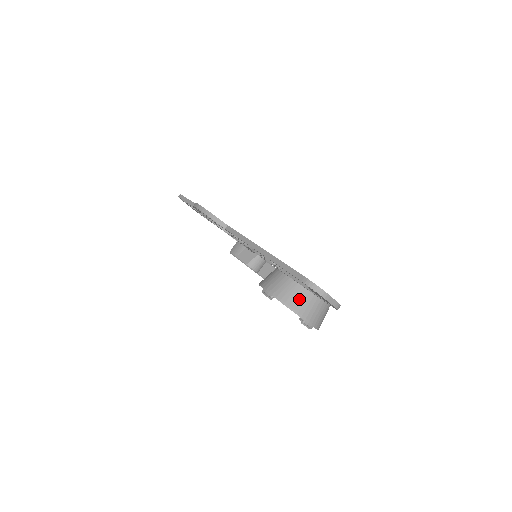
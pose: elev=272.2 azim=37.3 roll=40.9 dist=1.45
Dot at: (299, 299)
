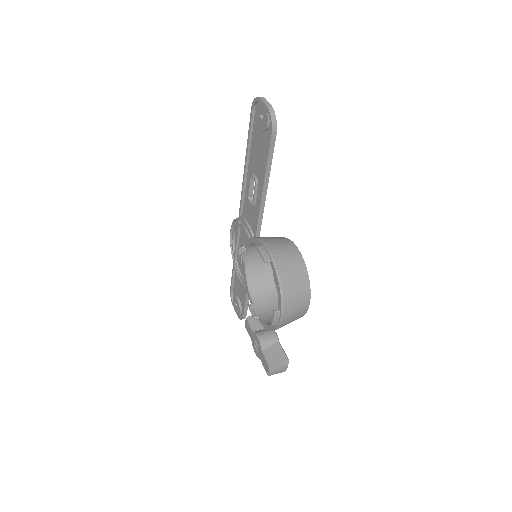
Dot at: (268, 237)
